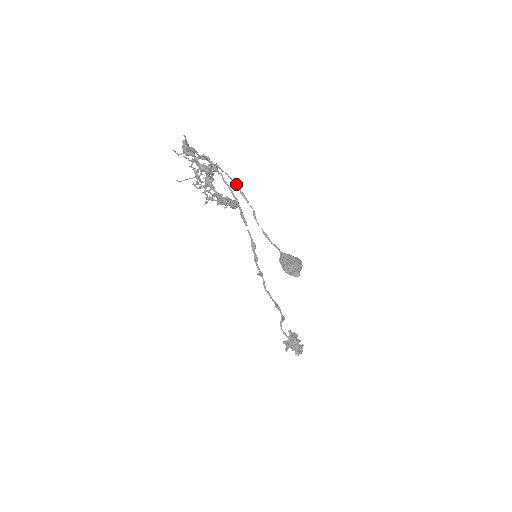
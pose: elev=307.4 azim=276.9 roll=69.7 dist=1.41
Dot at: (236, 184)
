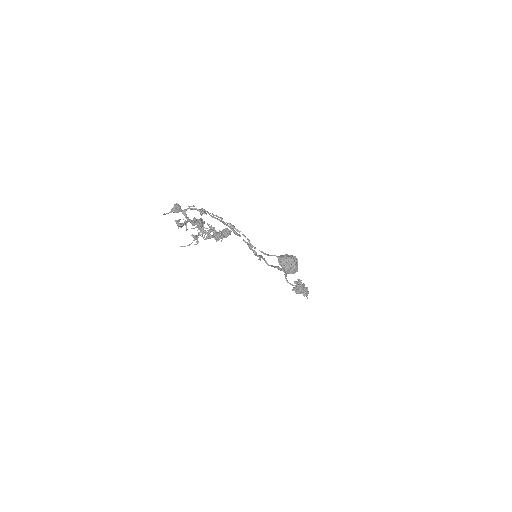
Dot at: occluded
